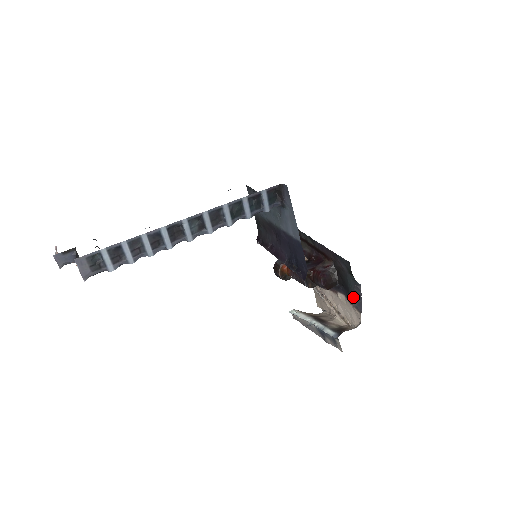
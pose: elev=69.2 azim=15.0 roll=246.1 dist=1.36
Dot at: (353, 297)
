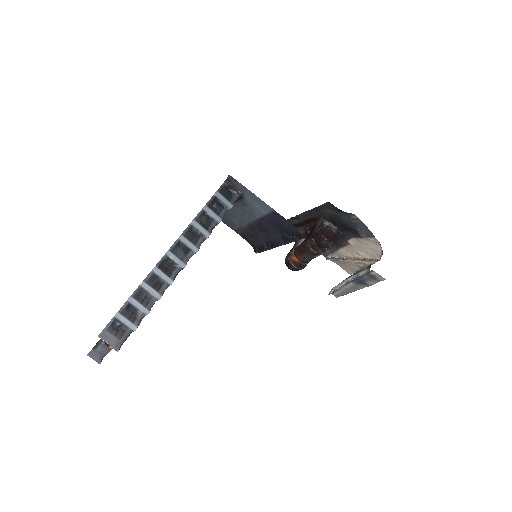
Dot at: (357, 230)
